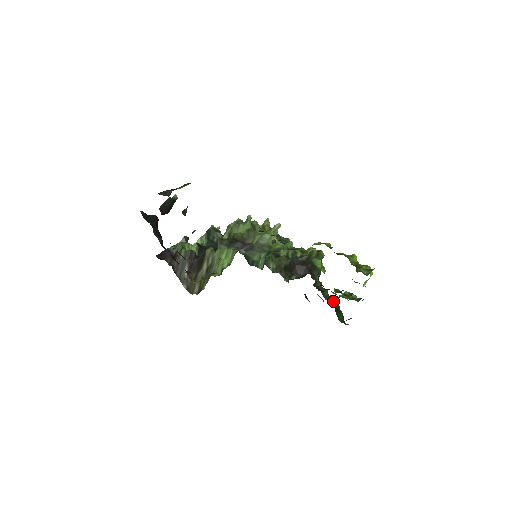
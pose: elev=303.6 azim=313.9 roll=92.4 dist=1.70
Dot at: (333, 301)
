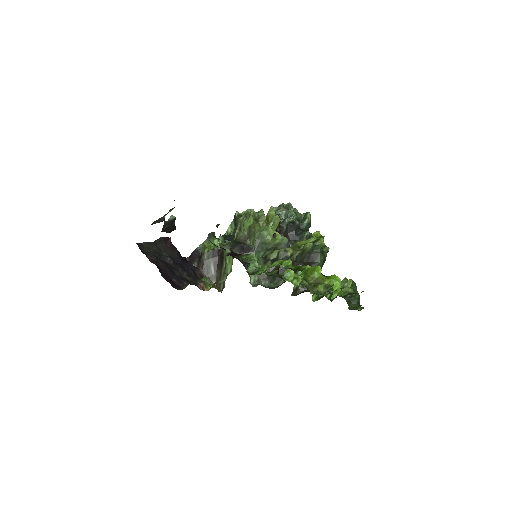
Dot at: occluded
